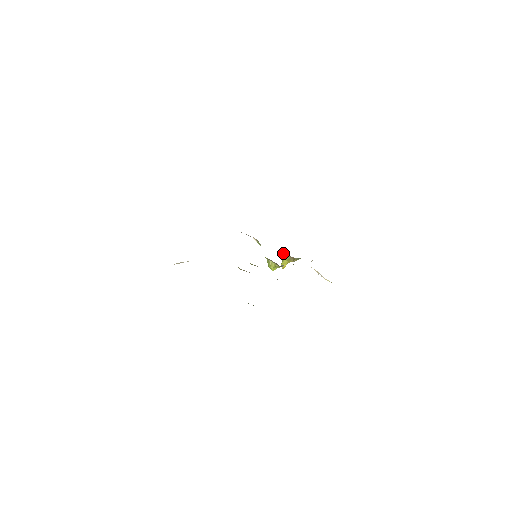
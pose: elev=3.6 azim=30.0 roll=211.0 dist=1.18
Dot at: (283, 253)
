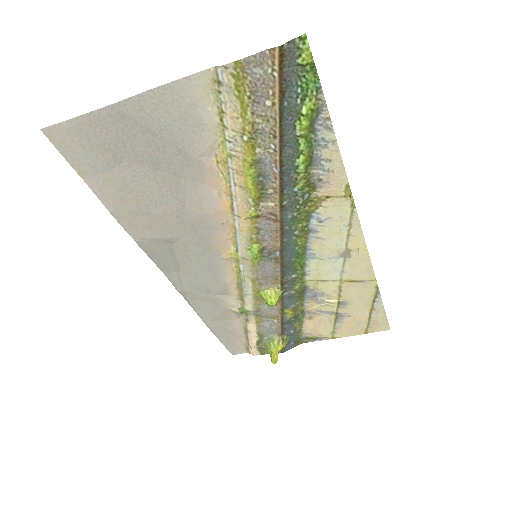
Dot at: (267, 344)
